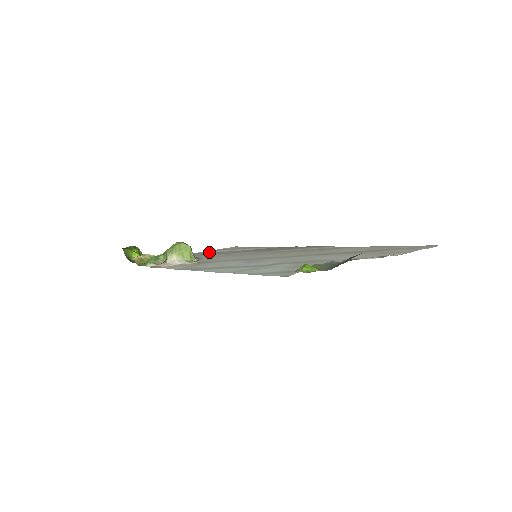
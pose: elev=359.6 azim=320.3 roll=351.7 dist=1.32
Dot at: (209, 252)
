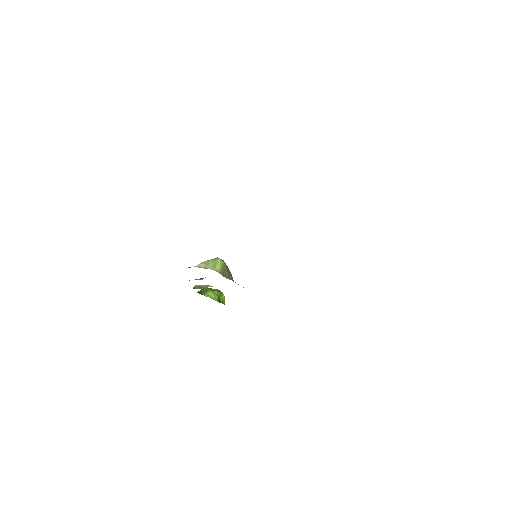
Dot at: occluded
